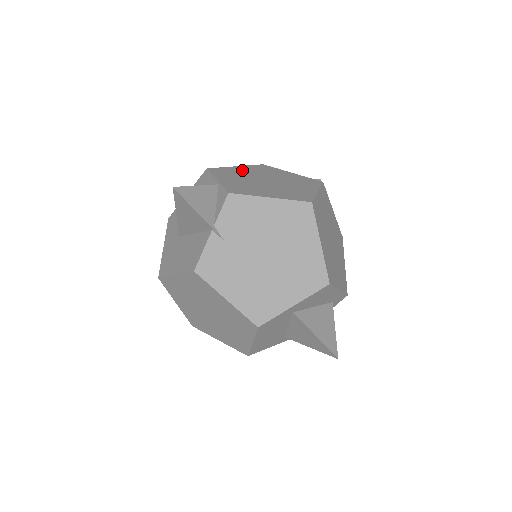
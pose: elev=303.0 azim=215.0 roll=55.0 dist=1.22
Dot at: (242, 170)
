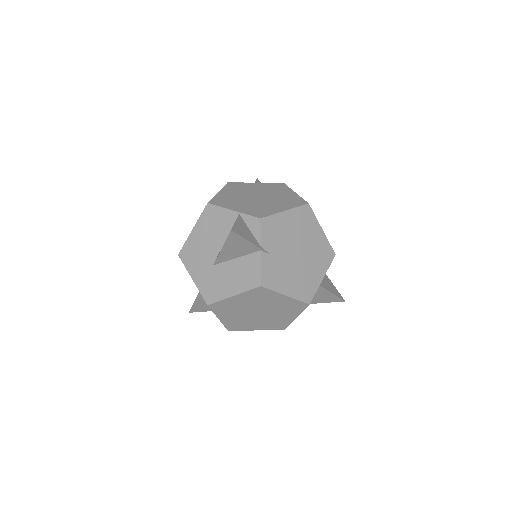
Dot at: (228, 194)
